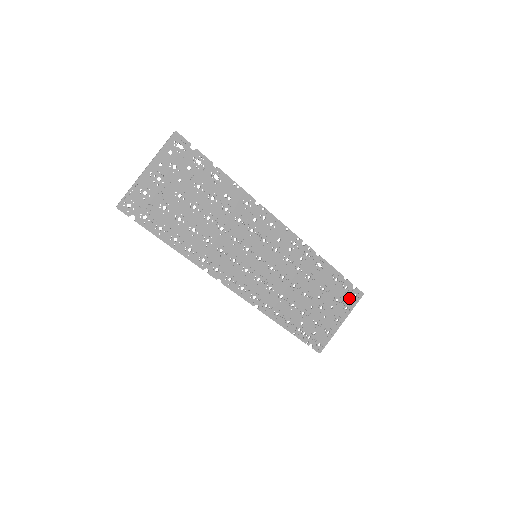
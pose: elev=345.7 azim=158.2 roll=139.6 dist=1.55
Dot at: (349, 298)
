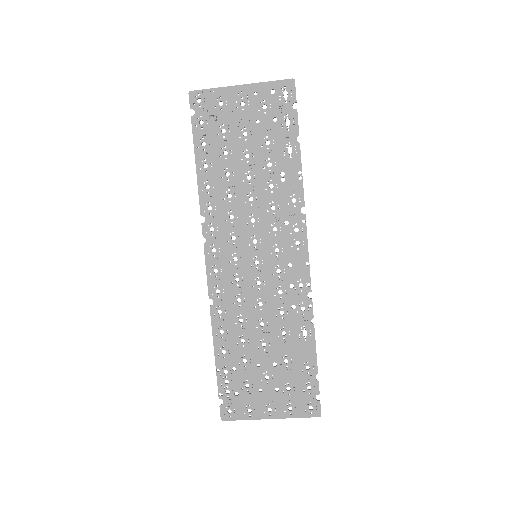
Dot at: (302, 402)
